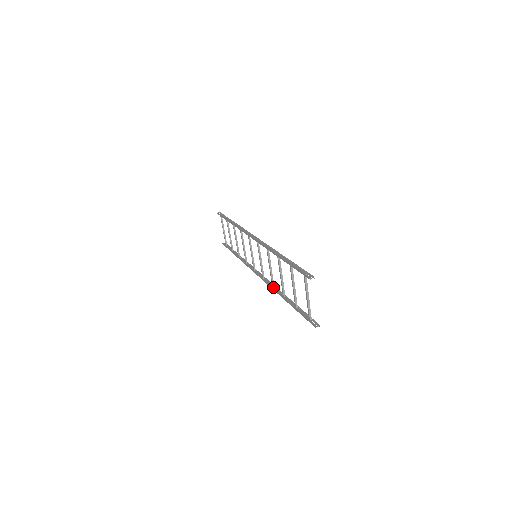
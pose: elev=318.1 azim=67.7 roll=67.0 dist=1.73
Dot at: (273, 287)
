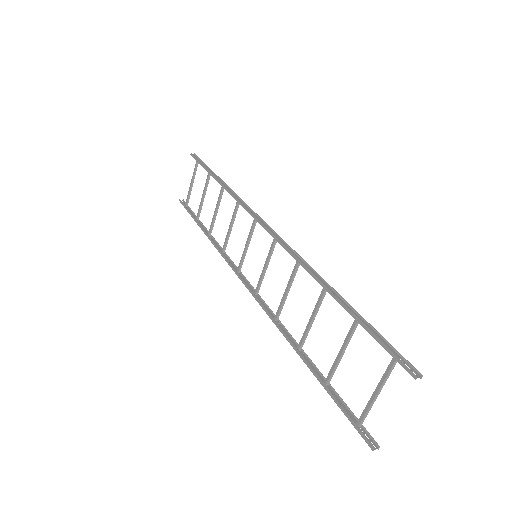
Dot at: (276, 321)
